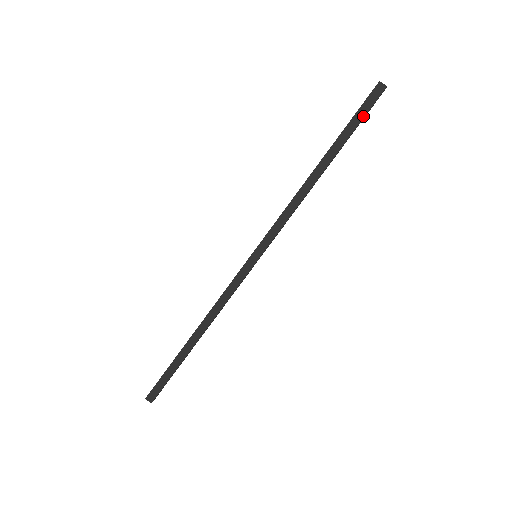
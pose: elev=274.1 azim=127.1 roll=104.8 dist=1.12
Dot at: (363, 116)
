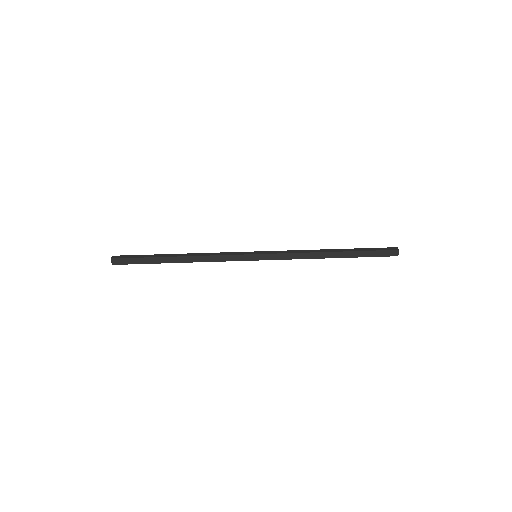
Dot at: (376, 250)
